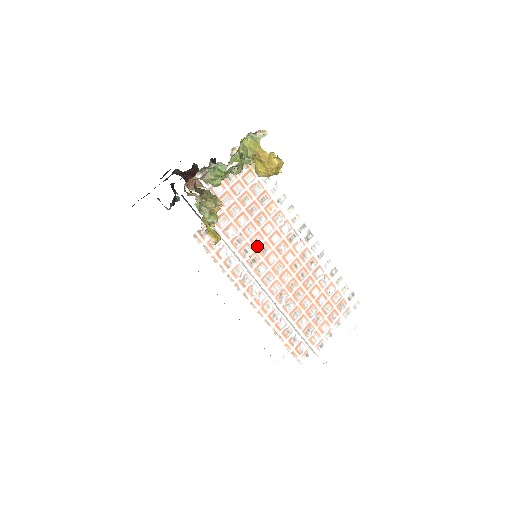
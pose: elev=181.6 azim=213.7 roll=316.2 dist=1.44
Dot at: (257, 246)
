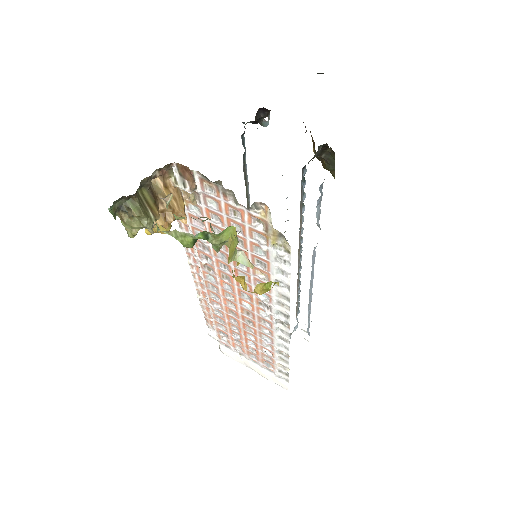
Dot at: (220, 268)
